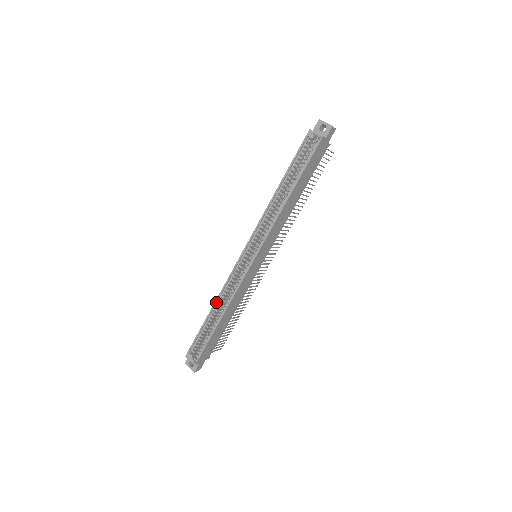
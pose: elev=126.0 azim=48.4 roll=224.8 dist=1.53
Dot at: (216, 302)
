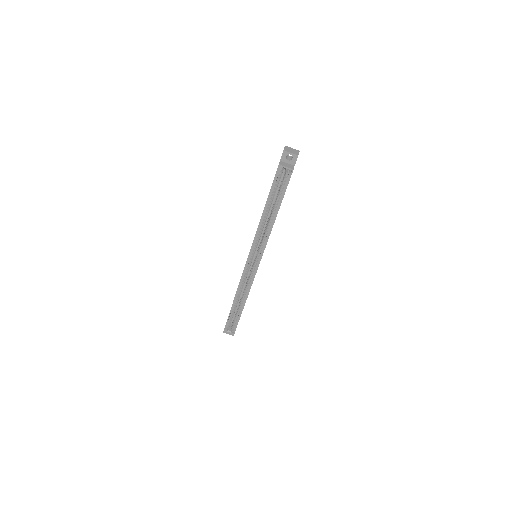
Dot at: (236, 296)
